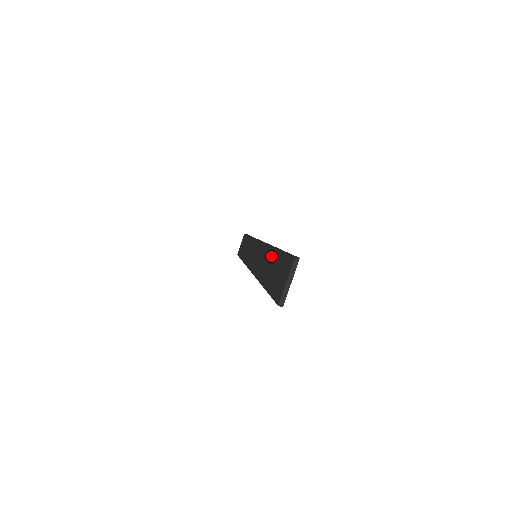
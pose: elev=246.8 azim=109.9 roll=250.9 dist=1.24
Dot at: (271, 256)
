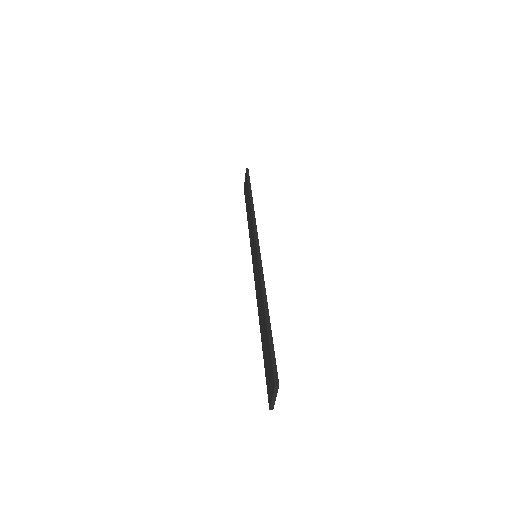
Dot at: (263, 315)
